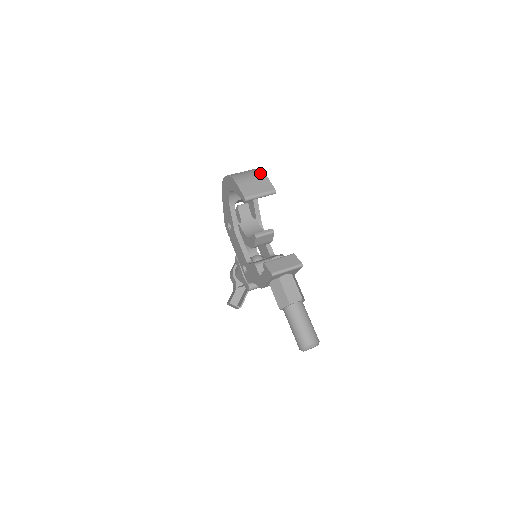
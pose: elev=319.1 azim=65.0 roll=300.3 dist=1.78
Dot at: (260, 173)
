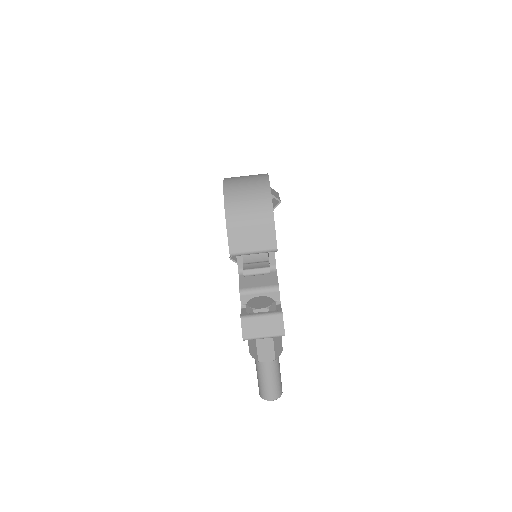
Dot at: (267, 211)
